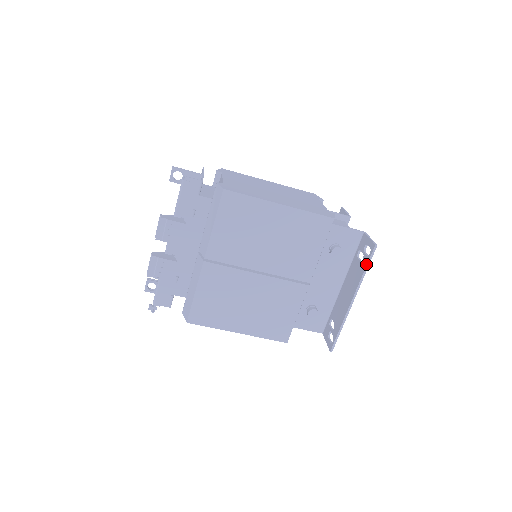
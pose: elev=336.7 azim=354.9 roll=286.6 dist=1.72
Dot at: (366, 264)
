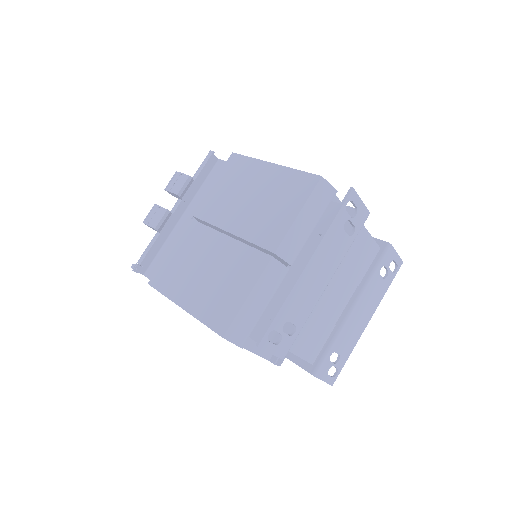
Dot at: (335, 214)
